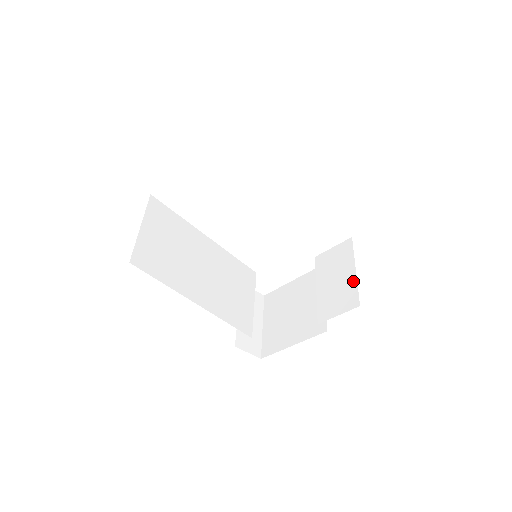
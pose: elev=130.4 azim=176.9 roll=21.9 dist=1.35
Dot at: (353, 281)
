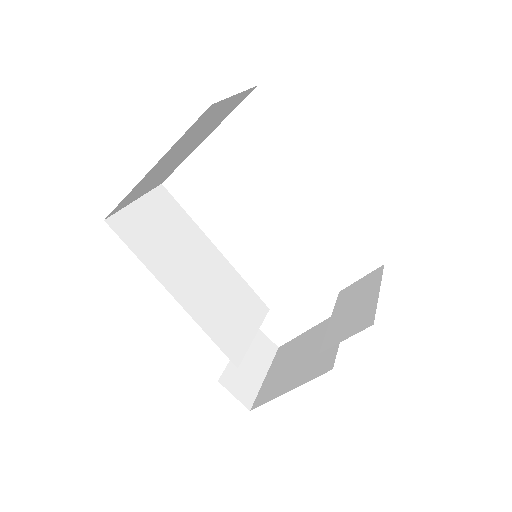
Dot at: (373, 302)
